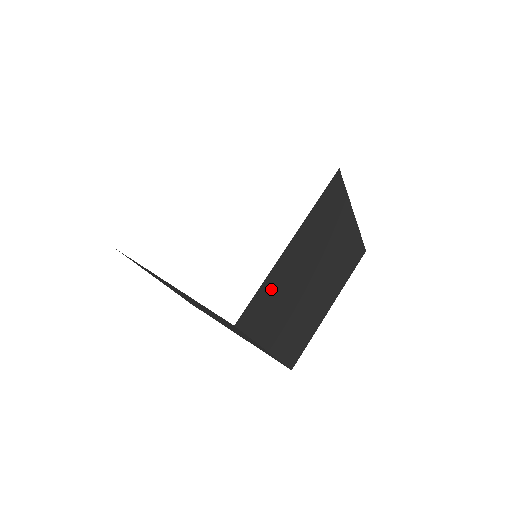
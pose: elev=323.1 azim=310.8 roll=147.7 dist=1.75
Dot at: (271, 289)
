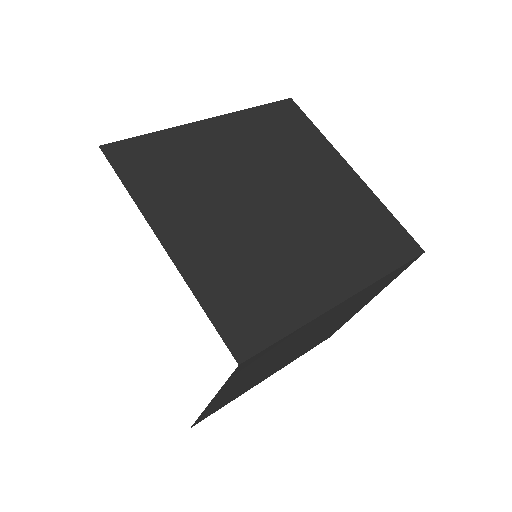
Dot at: (220, 403)
